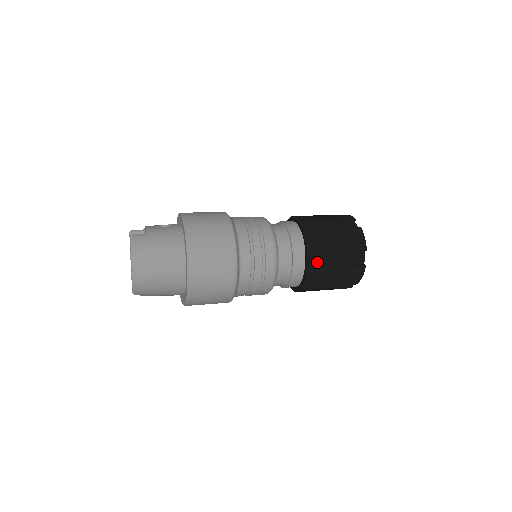
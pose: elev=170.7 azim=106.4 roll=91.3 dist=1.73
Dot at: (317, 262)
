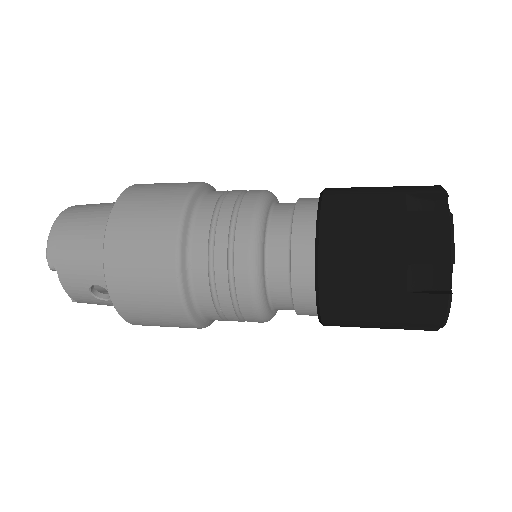
Dot at: (337, 204)
